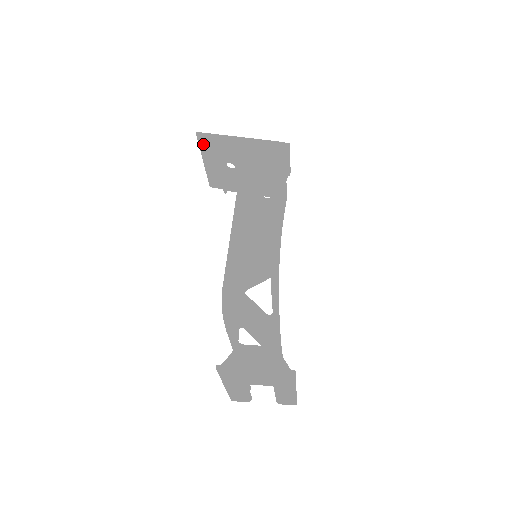
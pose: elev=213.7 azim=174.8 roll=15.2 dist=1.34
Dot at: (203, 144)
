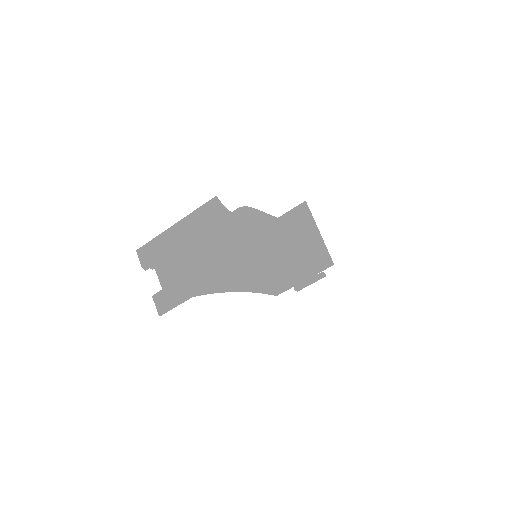
Dot at: (298, 210)
